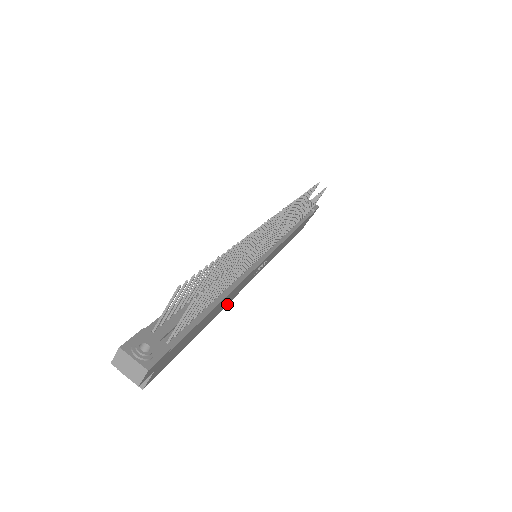
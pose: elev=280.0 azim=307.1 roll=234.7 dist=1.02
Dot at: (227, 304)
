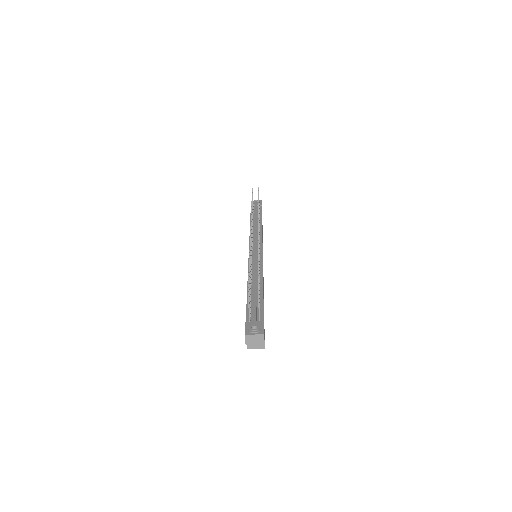
Dot at: occluded
